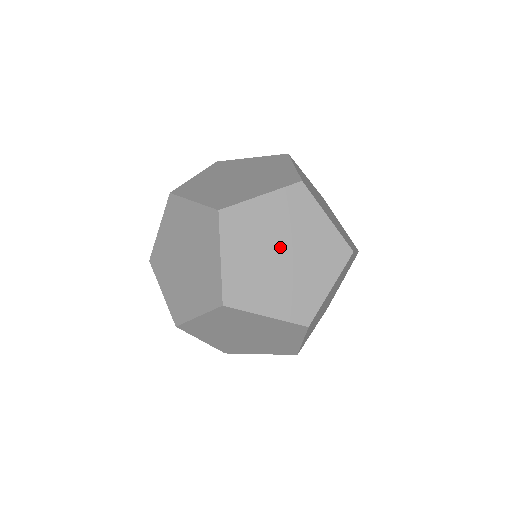
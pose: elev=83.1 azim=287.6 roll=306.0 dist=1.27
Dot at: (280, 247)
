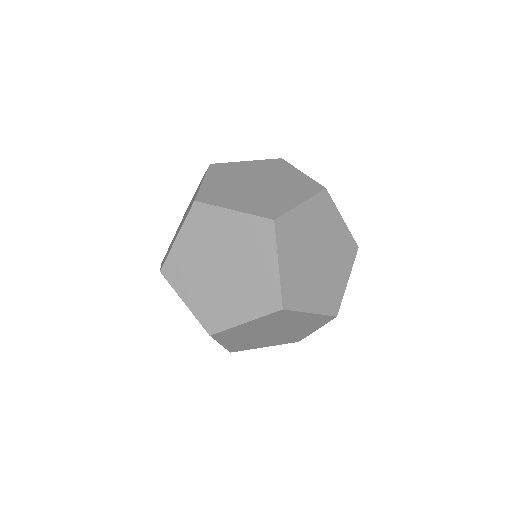
Dot at: (256, 181)
